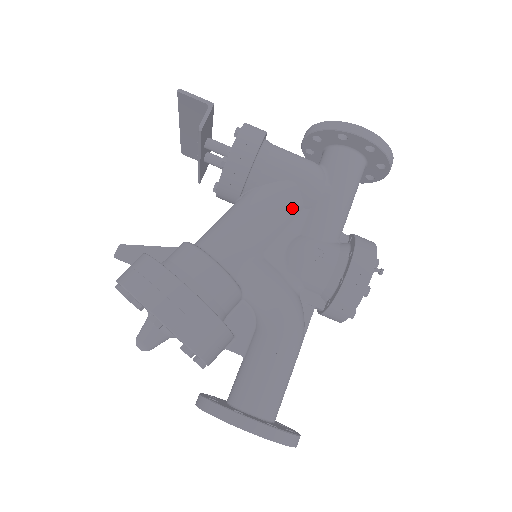
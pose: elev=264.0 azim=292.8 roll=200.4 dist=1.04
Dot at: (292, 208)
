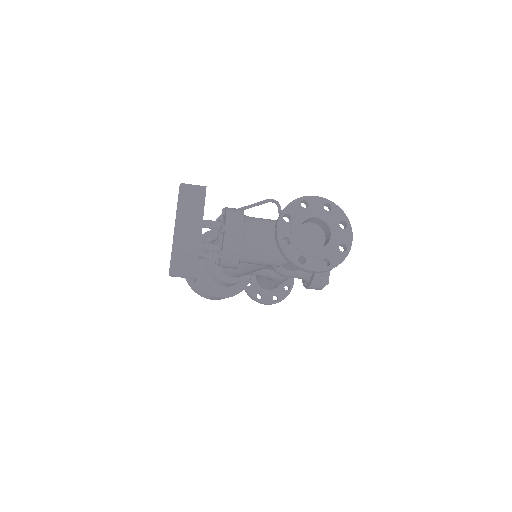
Dot at: occluded
